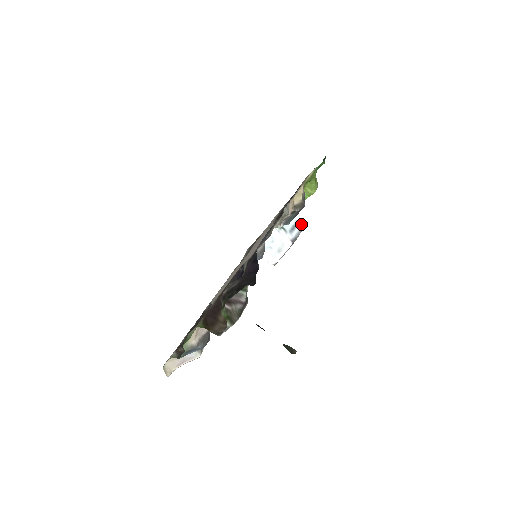
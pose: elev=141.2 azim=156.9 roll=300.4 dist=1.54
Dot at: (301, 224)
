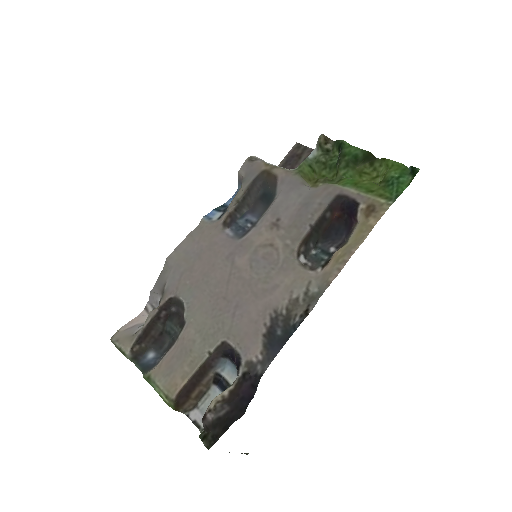
Dot at: occluded
